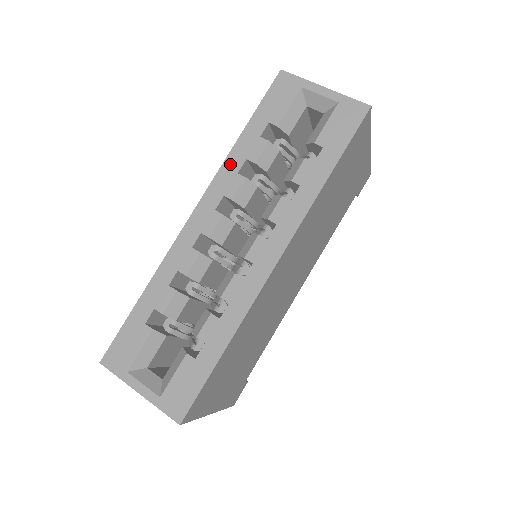
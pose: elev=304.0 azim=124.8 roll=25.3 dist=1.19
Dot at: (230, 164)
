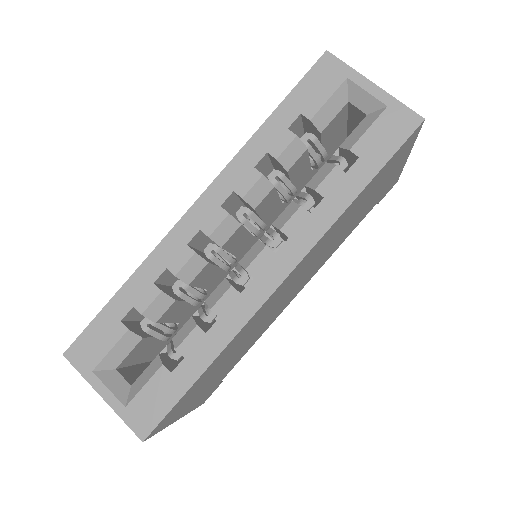
Dot at: (247, 154)
